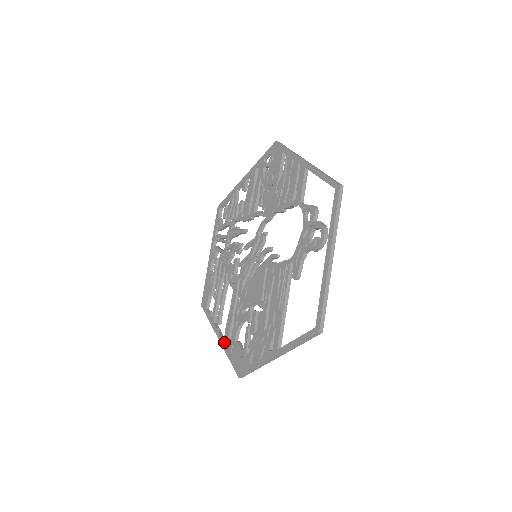
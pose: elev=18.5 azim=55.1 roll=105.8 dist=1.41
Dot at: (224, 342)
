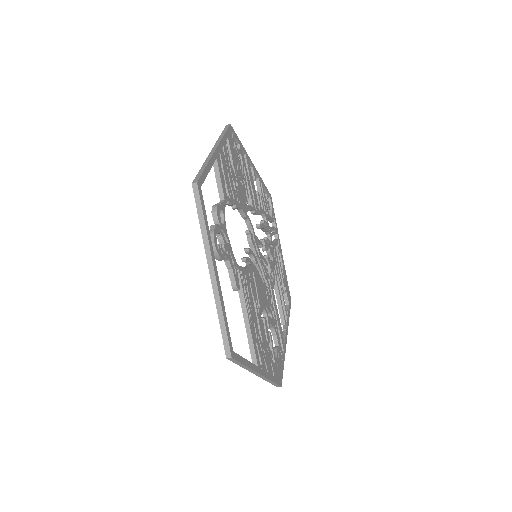
Dot at: occluded
